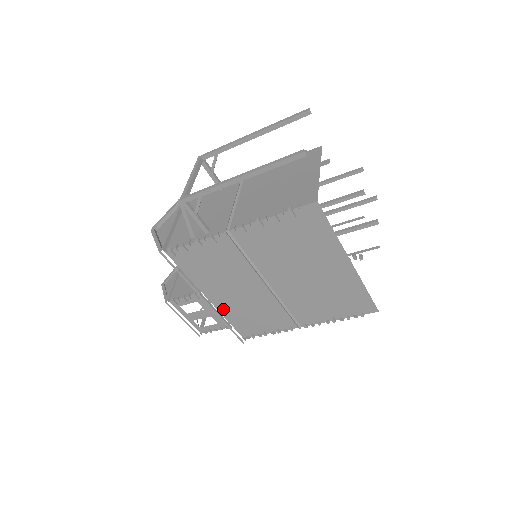
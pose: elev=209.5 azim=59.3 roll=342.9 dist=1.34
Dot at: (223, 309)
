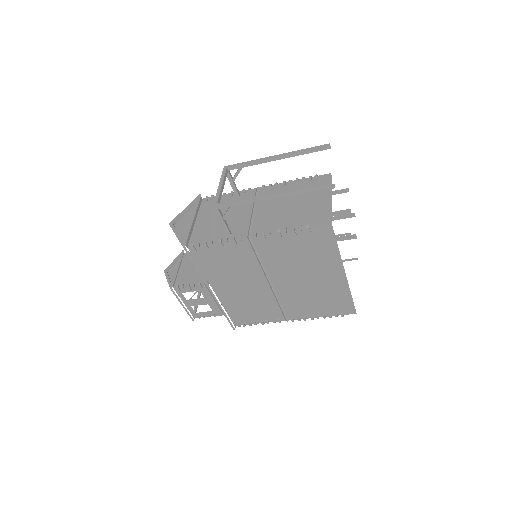
Dot at: (224, 300)
